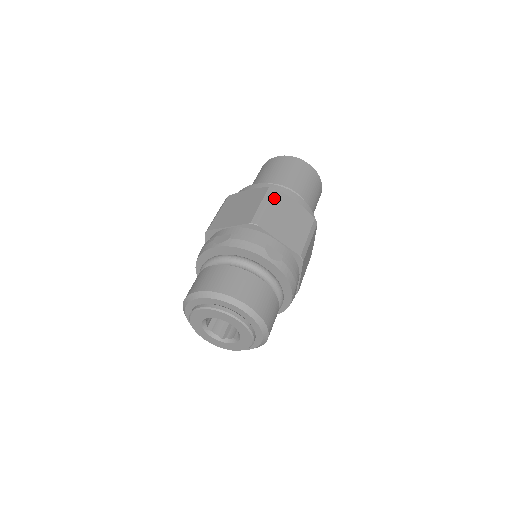
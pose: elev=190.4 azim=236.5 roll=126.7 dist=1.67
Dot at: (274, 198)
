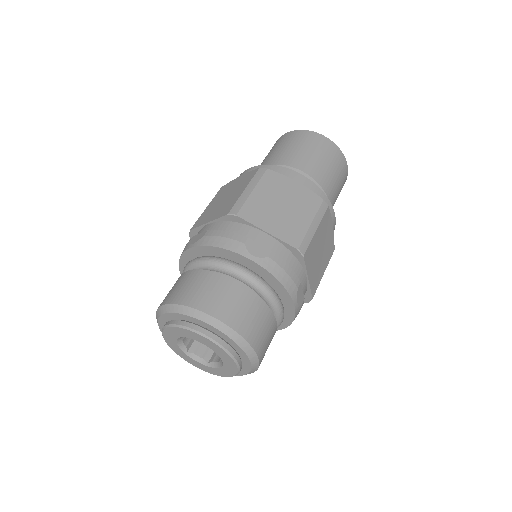
Dot at: (264, 180)
